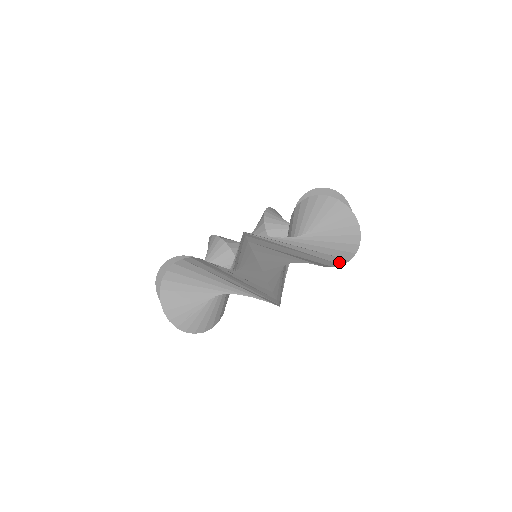
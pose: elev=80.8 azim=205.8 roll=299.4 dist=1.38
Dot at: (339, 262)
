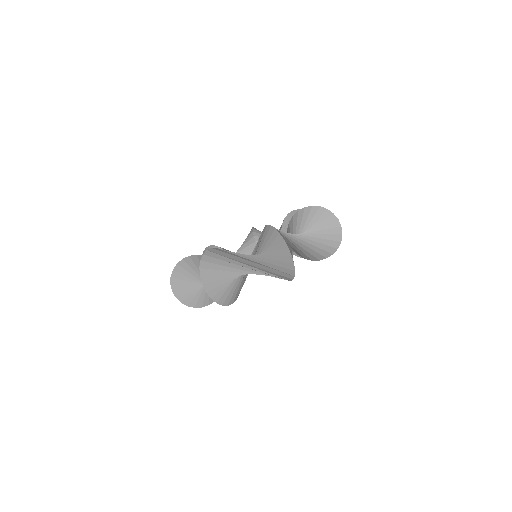
Dot at: (325, 255)
